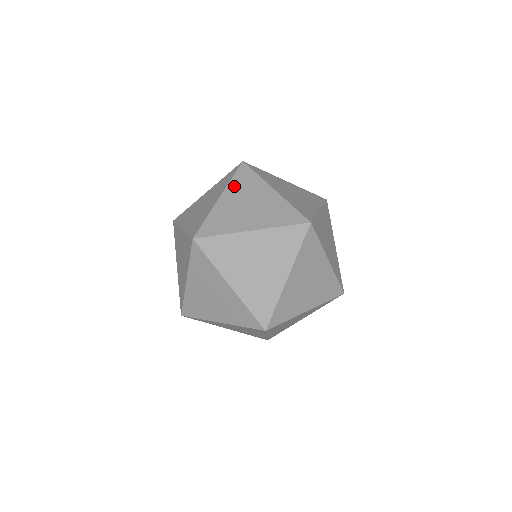
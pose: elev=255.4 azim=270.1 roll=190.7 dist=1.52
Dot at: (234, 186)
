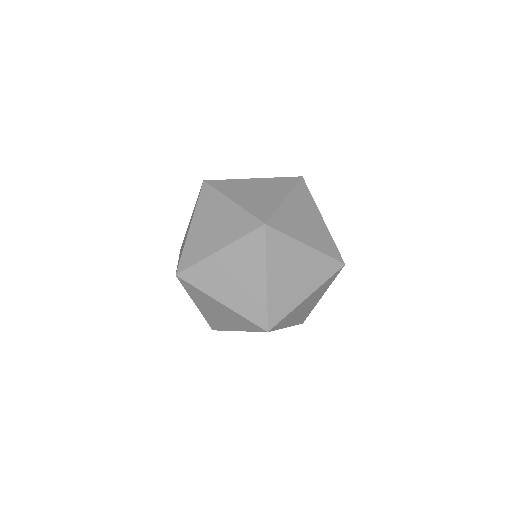
Dot at: occluded
